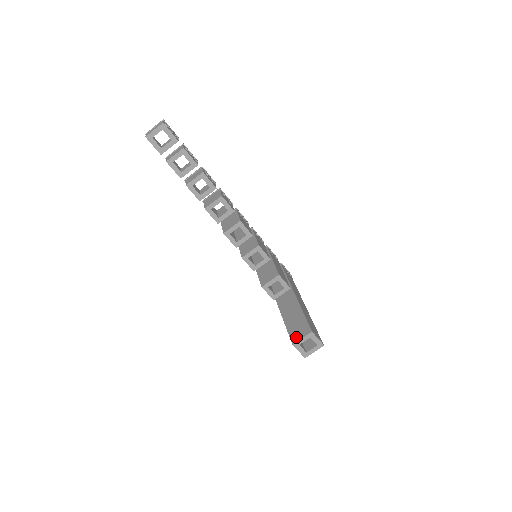
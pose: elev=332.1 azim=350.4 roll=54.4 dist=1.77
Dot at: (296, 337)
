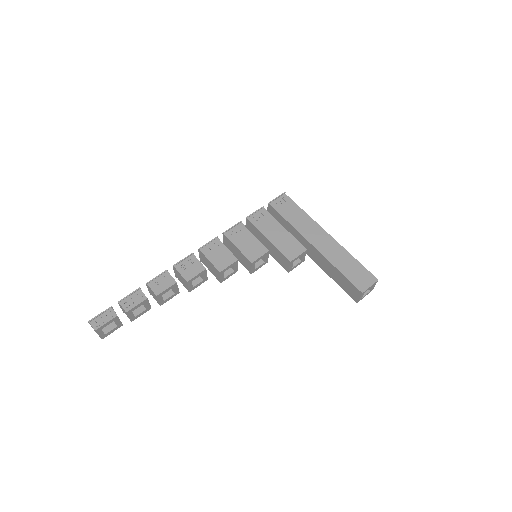
Dot at: (354, 297)
